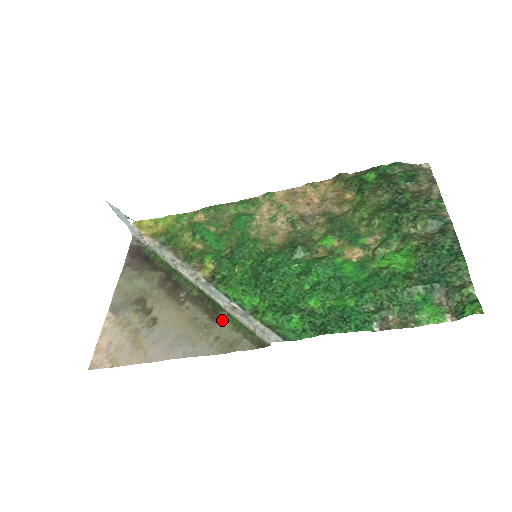
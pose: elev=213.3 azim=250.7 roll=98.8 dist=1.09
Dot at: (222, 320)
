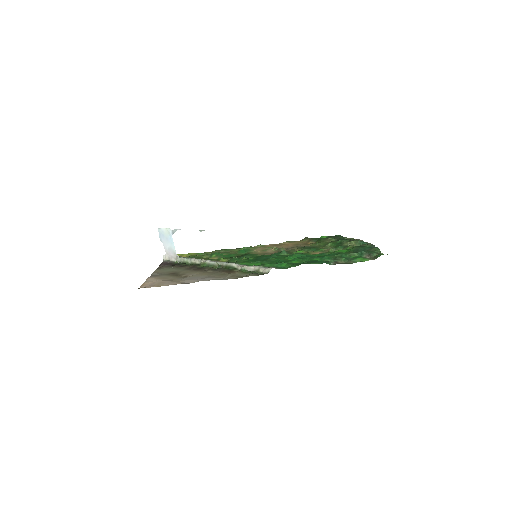
Dot at: (235, 272)
